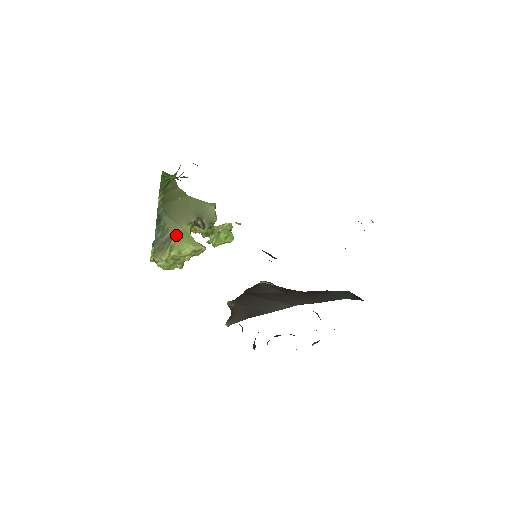
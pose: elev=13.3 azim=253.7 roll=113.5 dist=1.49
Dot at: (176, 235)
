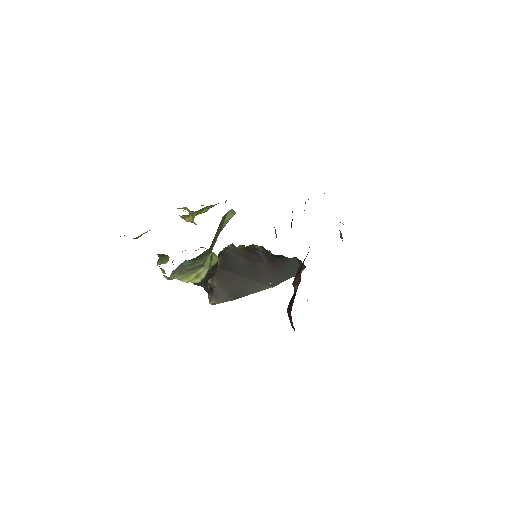
Dot at: (206, 263)
